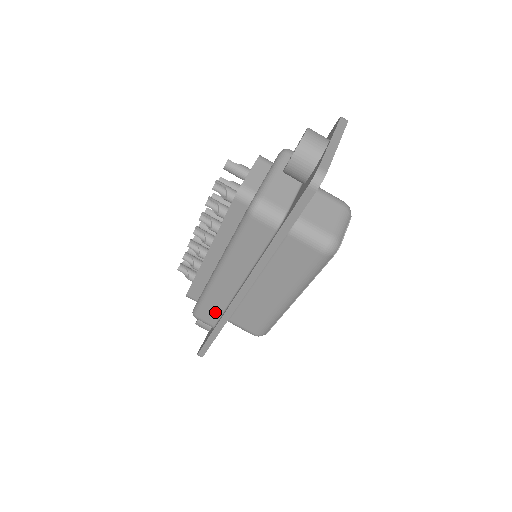
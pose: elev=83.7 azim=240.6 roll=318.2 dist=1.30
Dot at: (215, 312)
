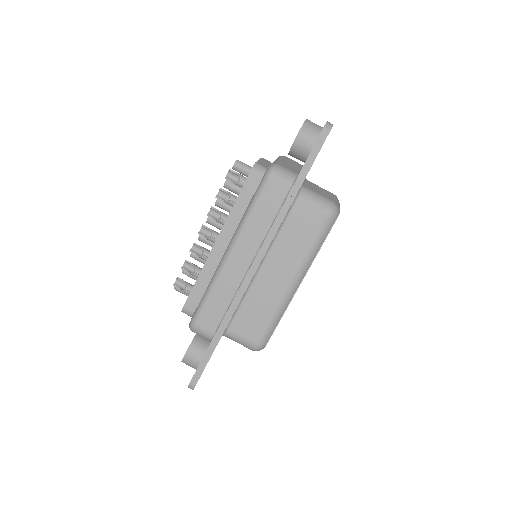
Dot at: (218, 311)
